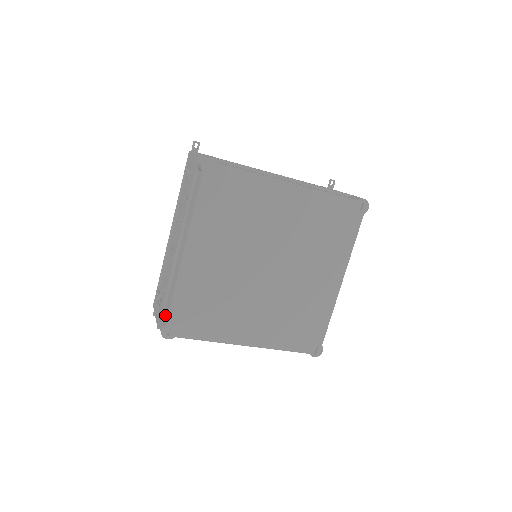
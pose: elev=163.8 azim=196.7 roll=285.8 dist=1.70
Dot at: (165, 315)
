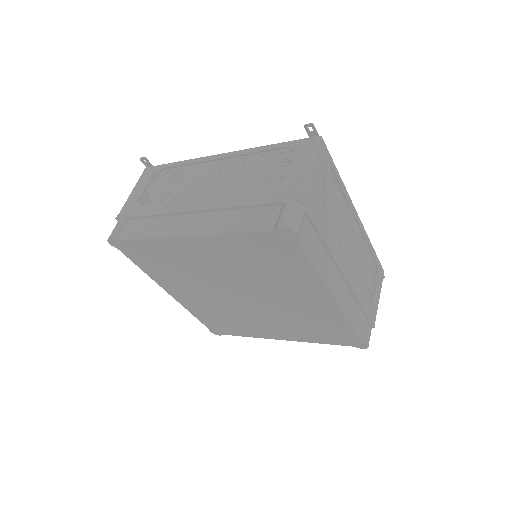
Dot at: occluded
